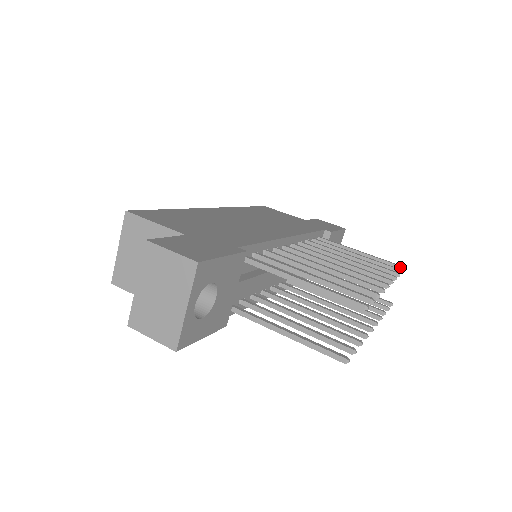
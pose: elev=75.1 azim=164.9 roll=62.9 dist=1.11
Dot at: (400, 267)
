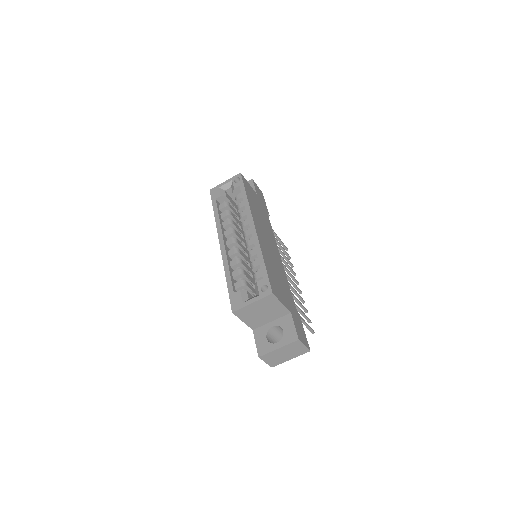
Dot at: (287, 250)
